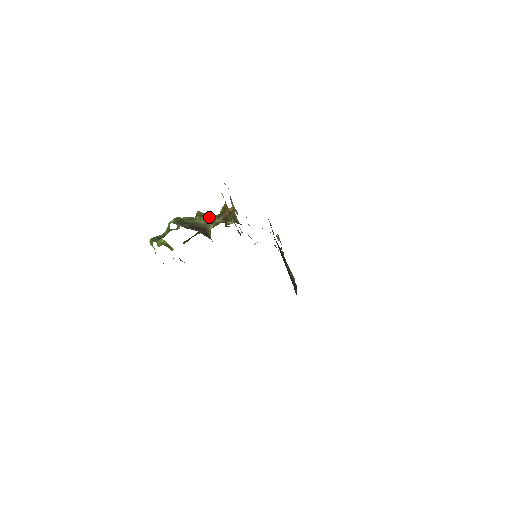
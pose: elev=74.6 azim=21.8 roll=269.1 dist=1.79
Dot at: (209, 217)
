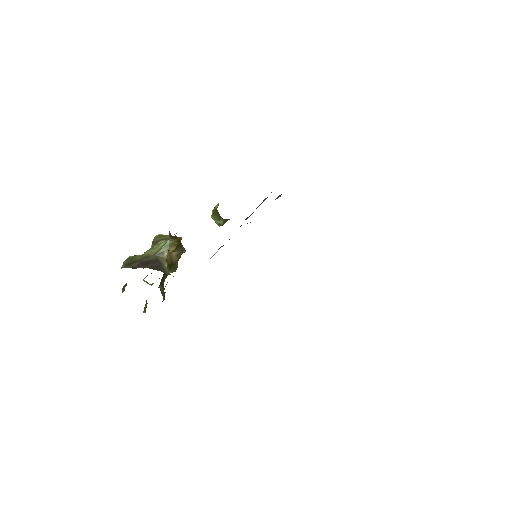
Dot at: (163, 240)
